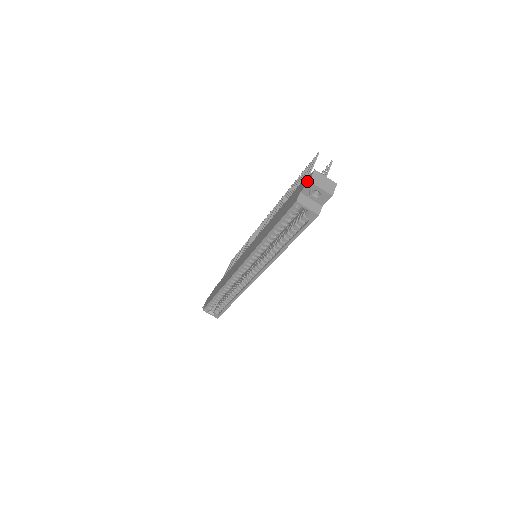
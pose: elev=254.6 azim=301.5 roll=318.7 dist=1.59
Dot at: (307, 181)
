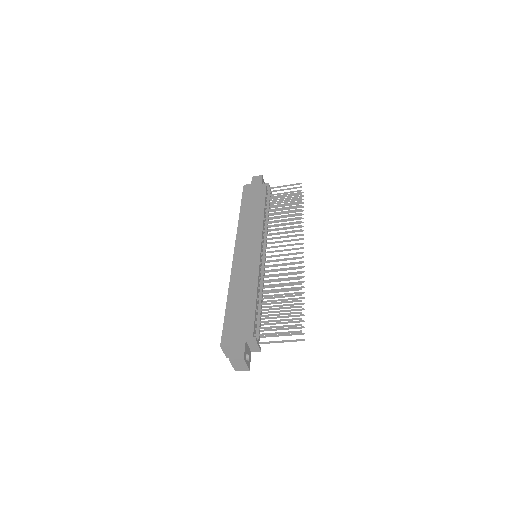
Dot at: (235, 353)
